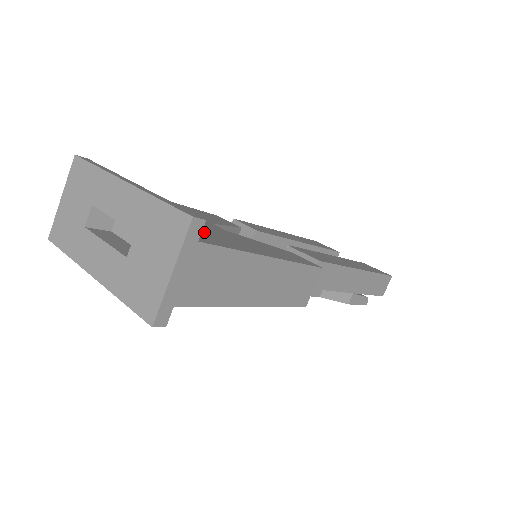
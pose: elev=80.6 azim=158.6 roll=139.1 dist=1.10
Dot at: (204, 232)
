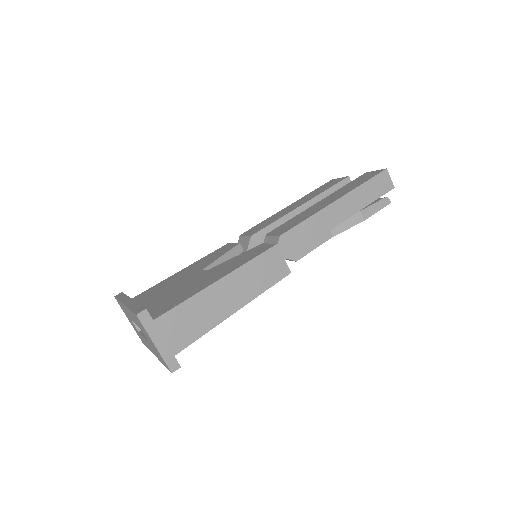
Dot at: (175, 297)
